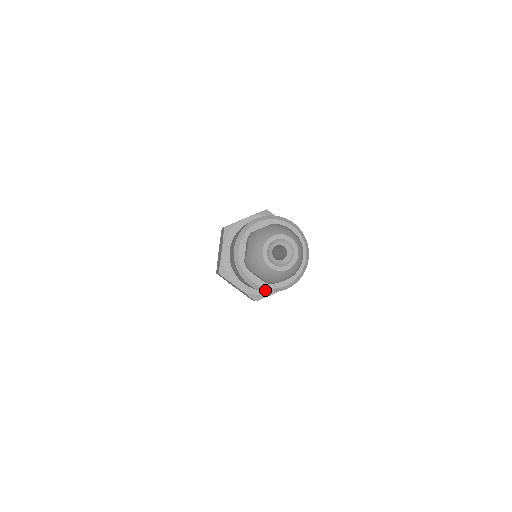
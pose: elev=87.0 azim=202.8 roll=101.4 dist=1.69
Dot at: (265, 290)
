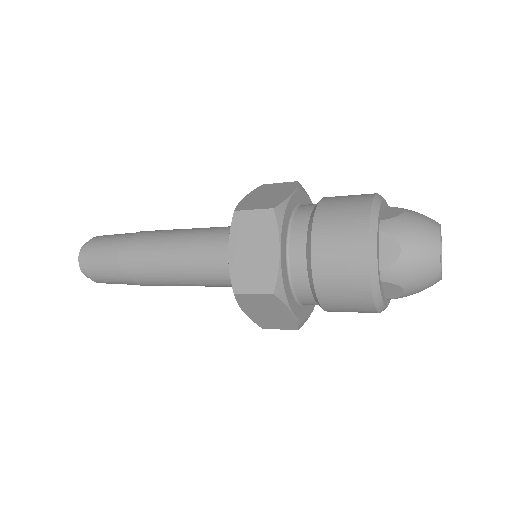
Dot at: (373, 277)
